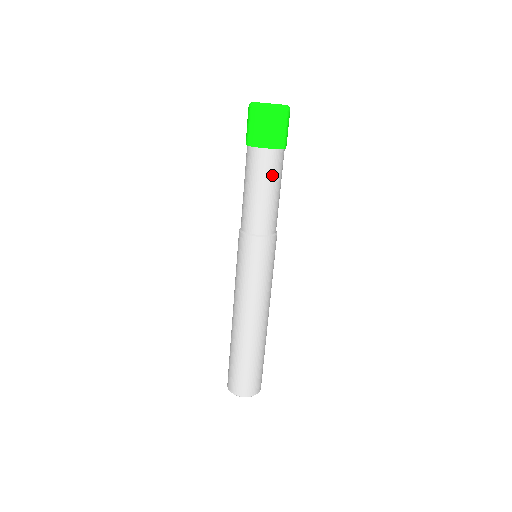
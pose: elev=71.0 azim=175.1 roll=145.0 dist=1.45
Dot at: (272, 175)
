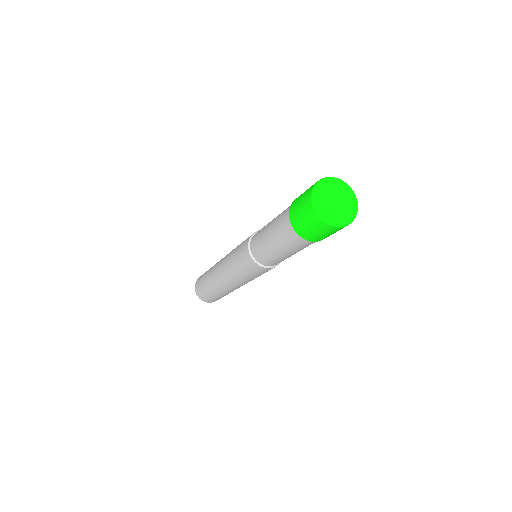
Dot at: (292, 247)
